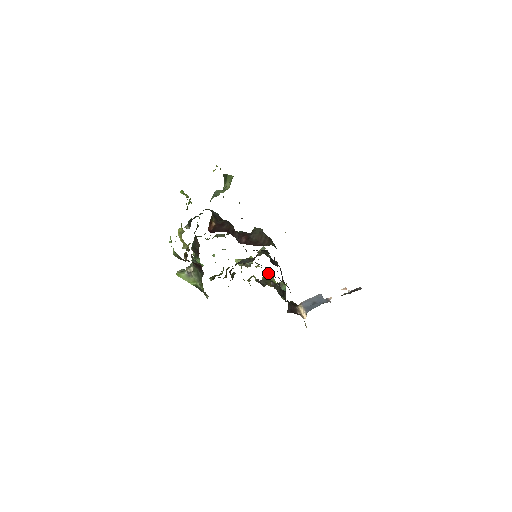
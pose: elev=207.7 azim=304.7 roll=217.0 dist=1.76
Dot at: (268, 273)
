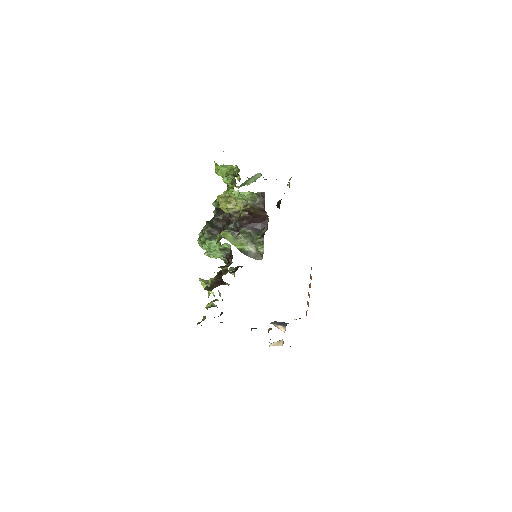
Dot at: occluded
